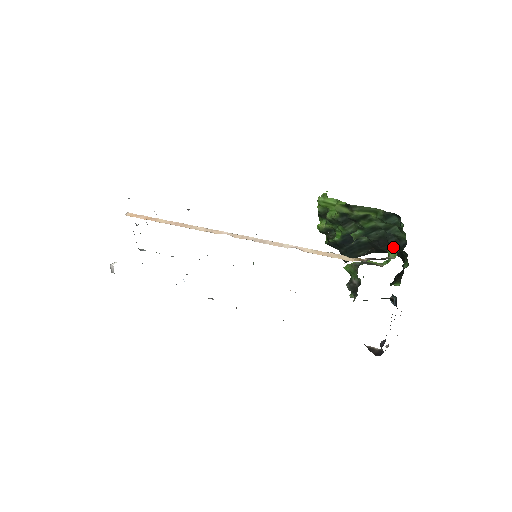
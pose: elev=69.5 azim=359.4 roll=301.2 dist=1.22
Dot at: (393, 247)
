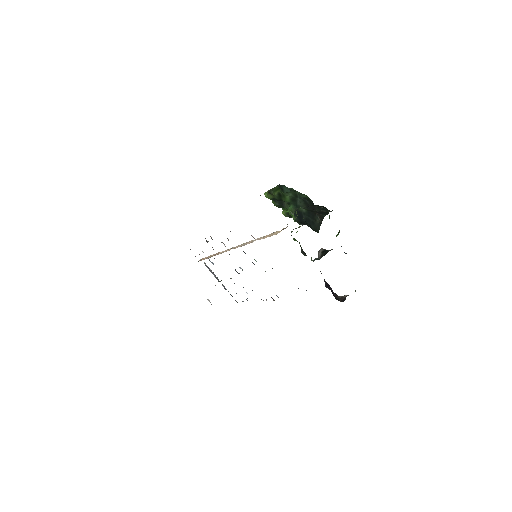
Dot at: occluded
